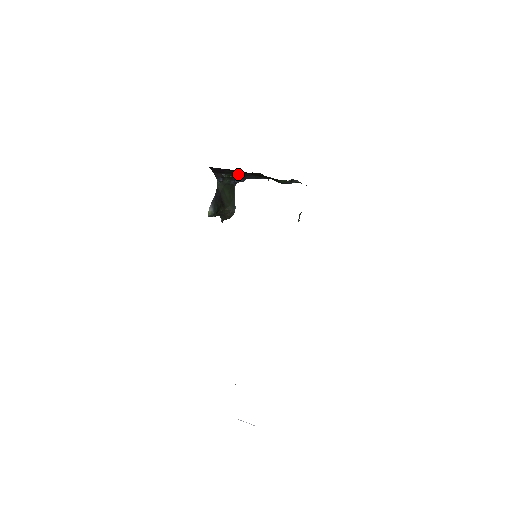
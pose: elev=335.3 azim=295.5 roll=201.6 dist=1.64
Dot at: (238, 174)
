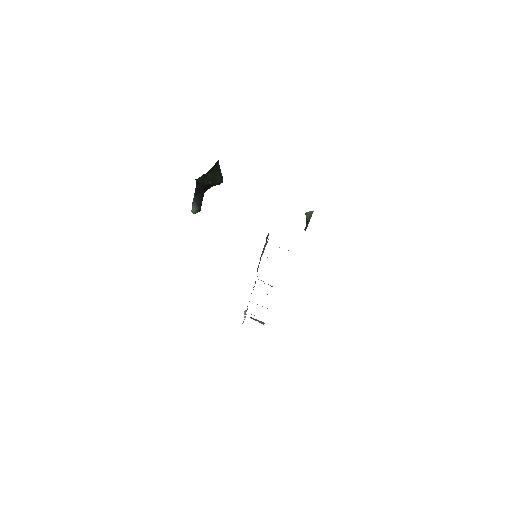
Dot at: occluded
